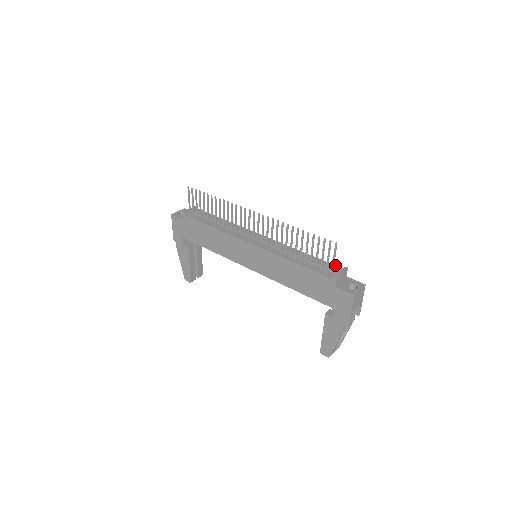
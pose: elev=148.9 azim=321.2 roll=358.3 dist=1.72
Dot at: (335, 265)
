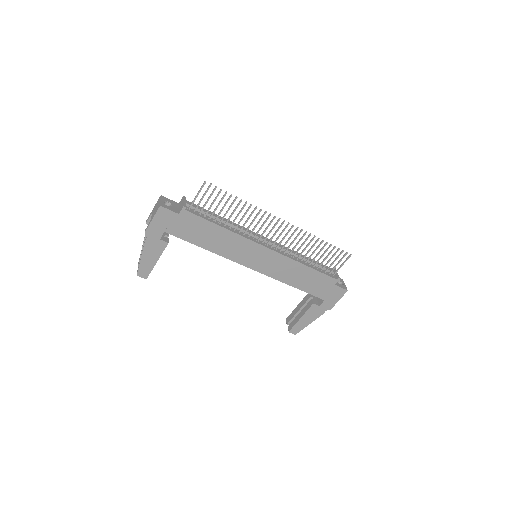
Dot at: occluded
